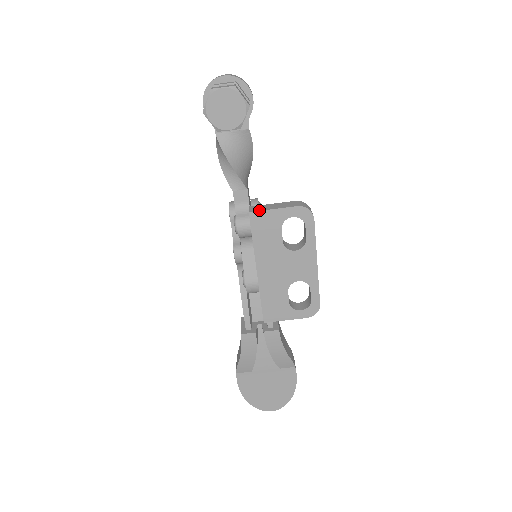
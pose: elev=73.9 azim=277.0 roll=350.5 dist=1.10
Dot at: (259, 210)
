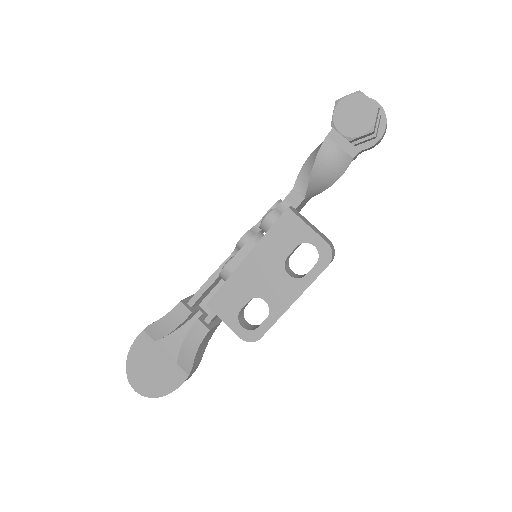
Dot at: (297, 214)
